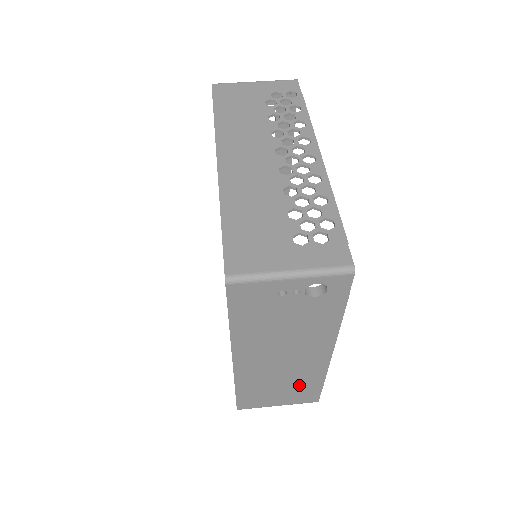
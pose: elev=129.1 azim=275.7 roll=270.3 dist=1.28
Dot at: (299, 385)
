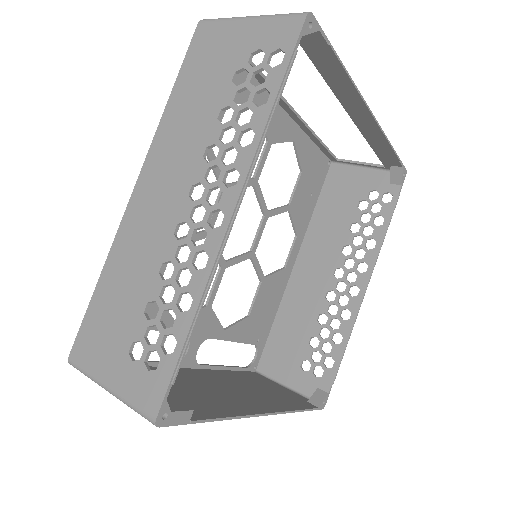
Dot at: occluded
